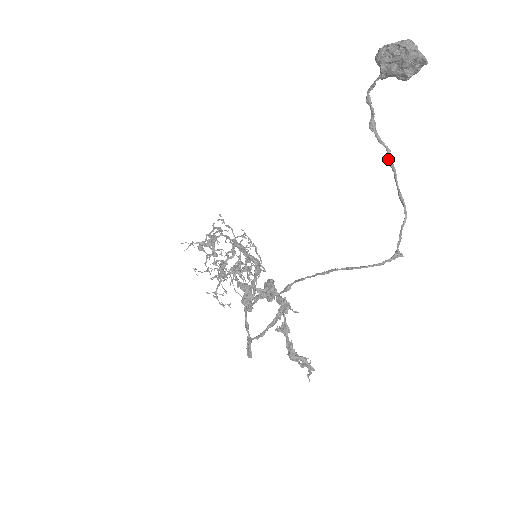
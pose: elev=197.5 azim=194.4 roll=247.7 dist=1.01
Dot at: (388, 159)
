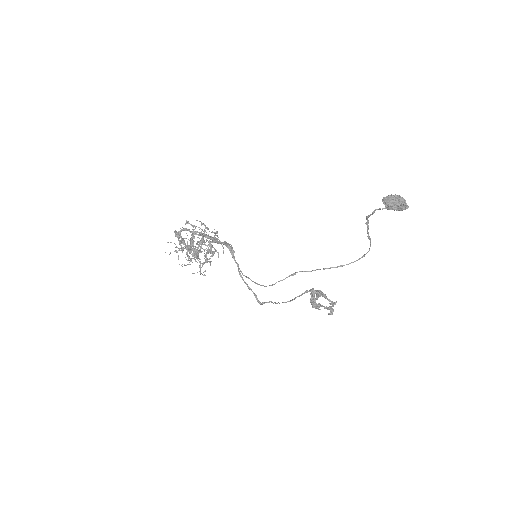
Dot at: (367, 225)
